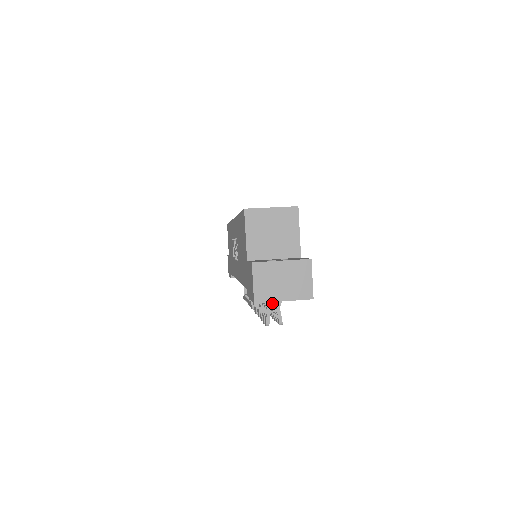
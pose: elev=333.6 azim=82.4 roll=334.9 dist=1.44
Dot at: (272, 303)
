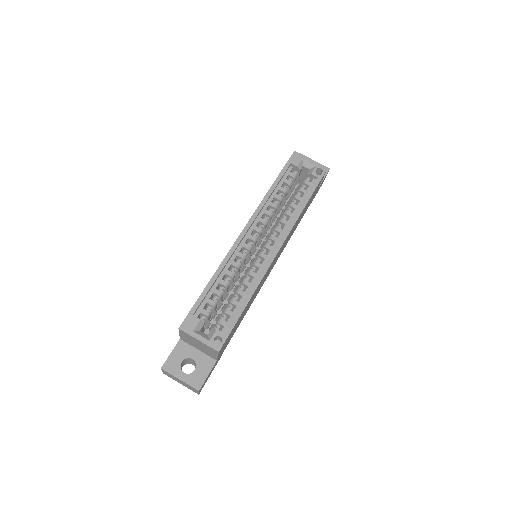
Dot at: occluded
